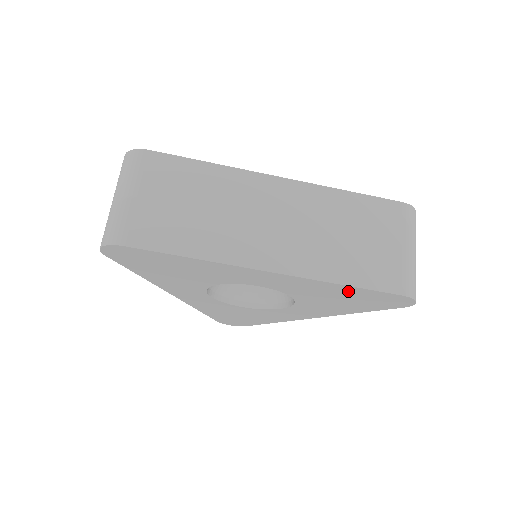
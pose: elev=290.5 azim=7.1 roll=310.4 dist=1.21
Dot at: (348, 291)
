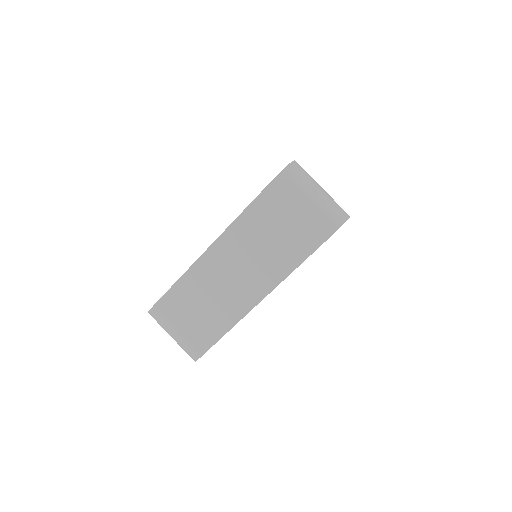
Dot at: occluded
